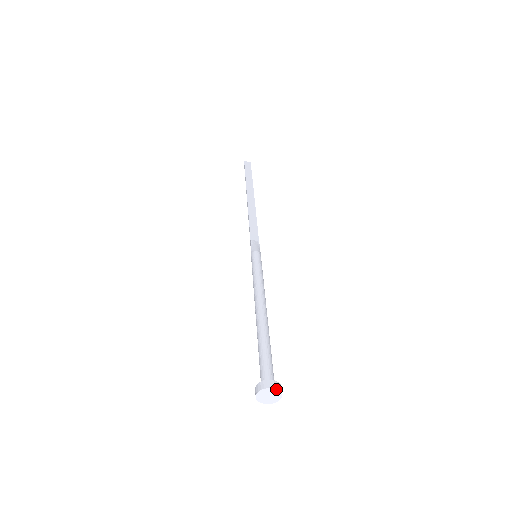
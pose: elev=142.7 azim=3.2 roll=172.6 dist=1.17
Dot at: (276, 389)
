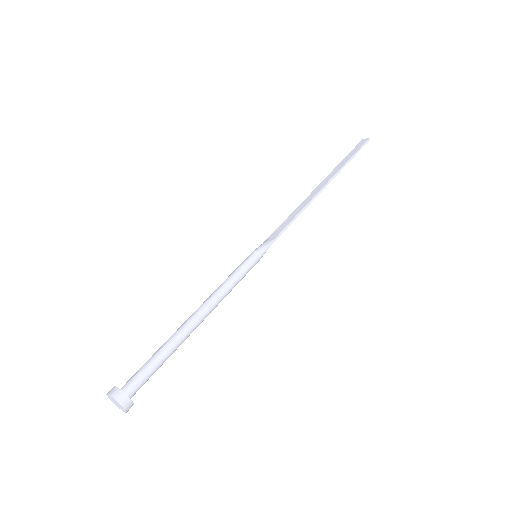
Dot at: (112, 397)
